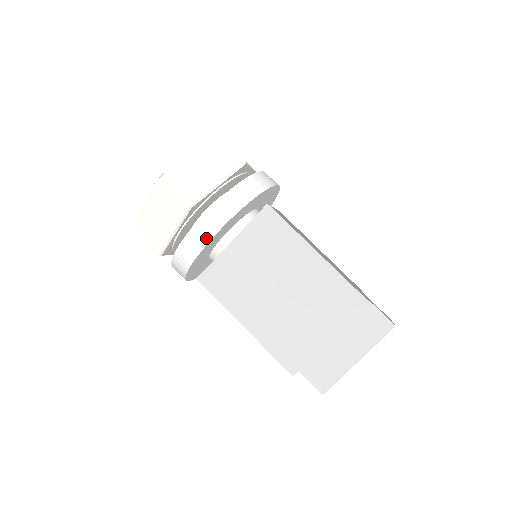
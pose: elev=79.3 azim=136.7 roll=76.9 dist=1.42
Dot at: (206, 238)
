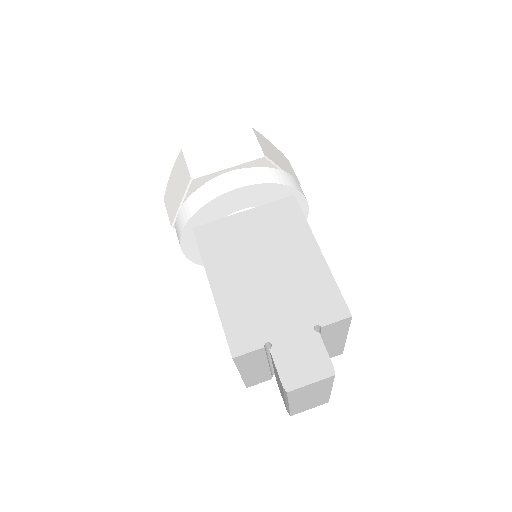
Dot at: occluded
